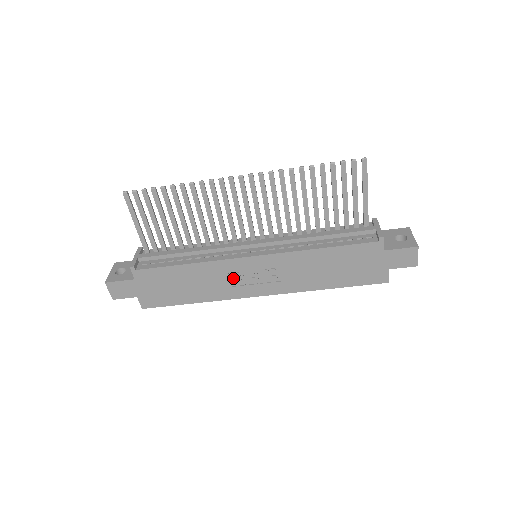
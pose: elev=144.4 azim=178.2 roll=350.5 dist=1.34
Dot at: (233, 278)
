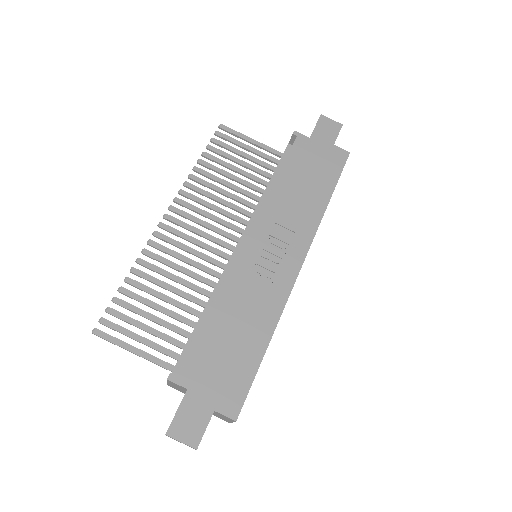
Dot at: (259, 277)
